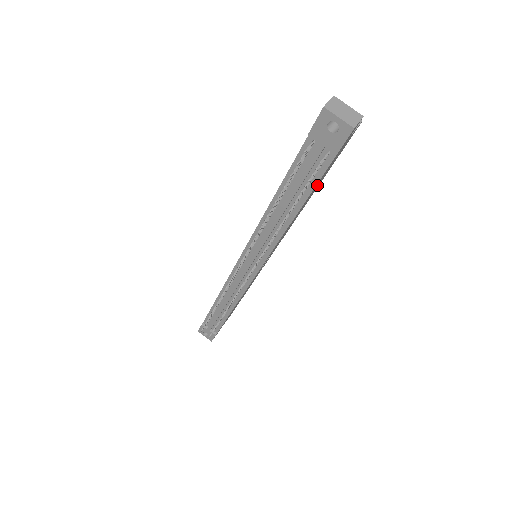
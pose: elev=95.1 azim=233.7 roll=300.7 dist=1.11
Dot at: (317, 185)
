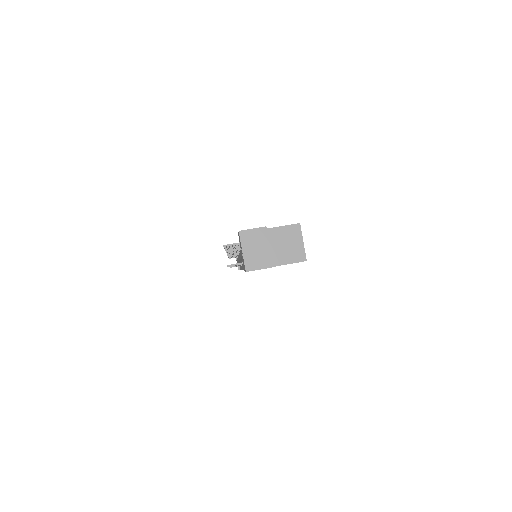
Dot at: occluded
